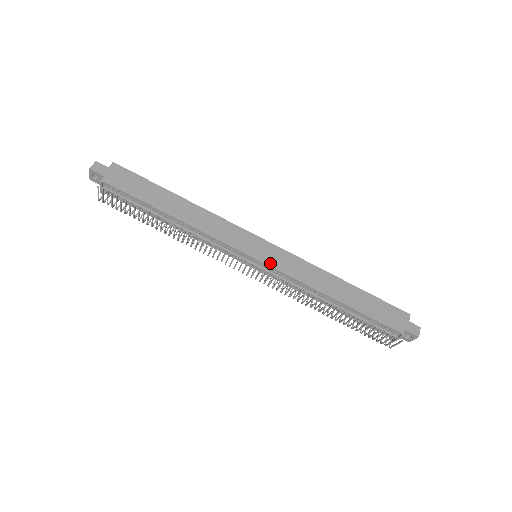
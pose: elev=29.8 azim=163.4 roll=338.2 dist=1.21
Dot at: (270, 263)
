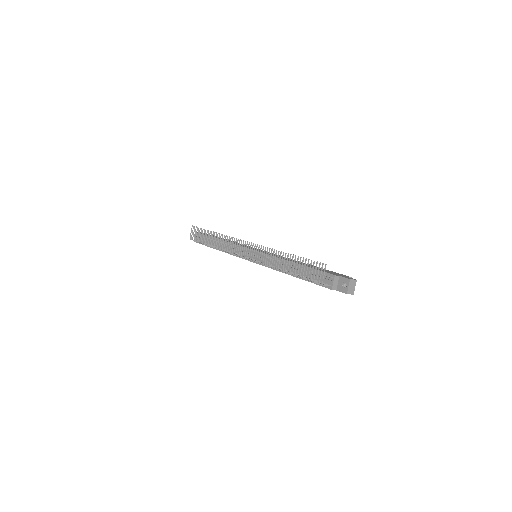
Dot at: occluded
